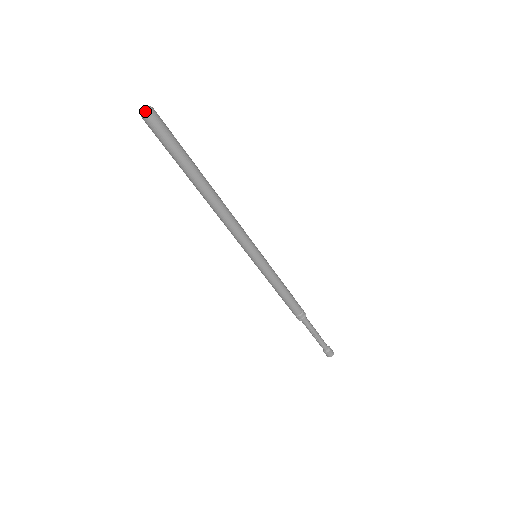
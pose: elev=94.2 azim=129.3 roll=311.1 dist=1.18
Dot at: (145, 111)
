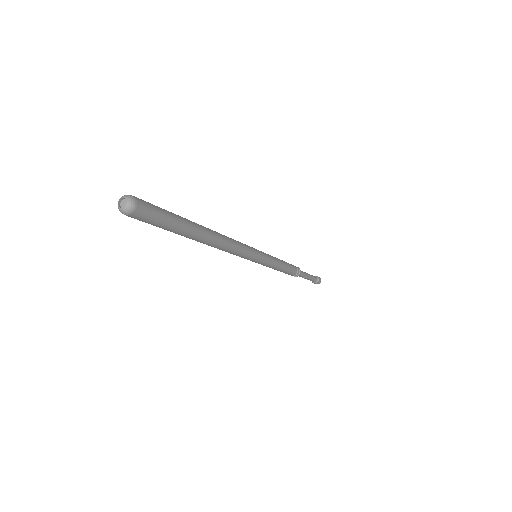
Dot at: (125, 211)
